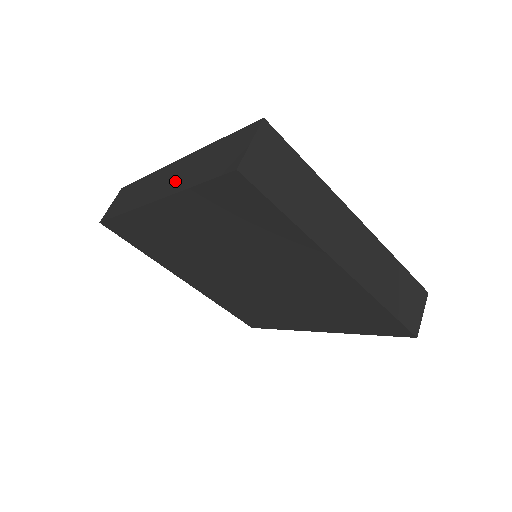
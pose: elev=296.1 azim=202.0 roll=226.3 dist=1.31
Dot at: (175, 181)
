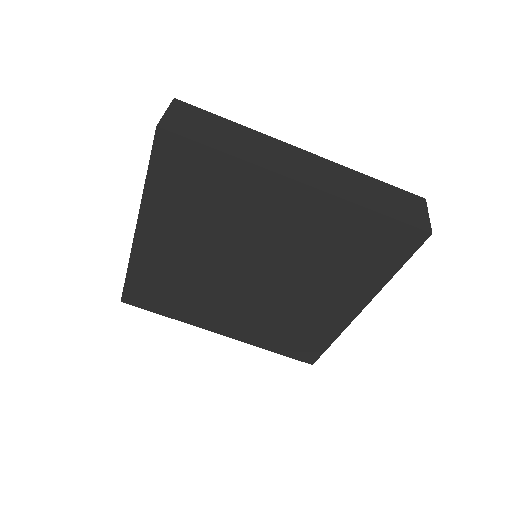
Dot at: occluded
